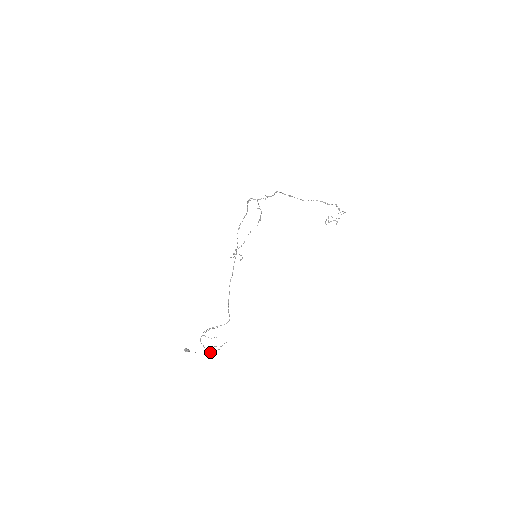
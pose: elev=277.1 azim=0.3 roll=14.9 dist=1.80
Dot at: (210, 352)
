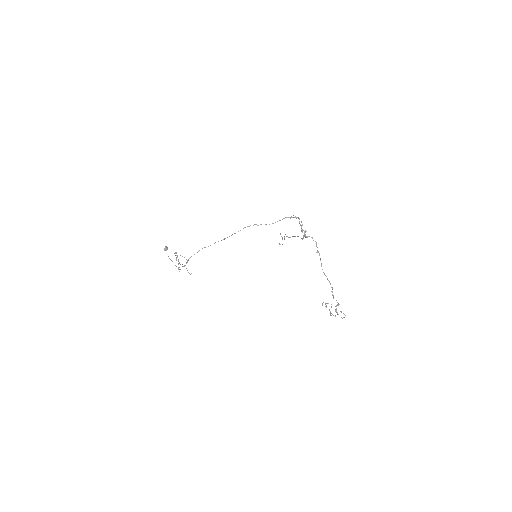
Dot at: occluded
